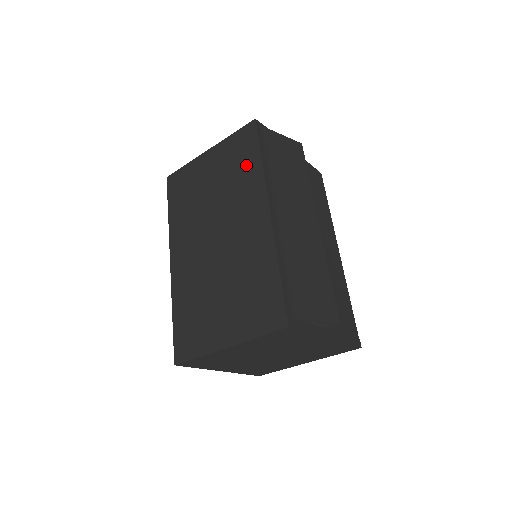
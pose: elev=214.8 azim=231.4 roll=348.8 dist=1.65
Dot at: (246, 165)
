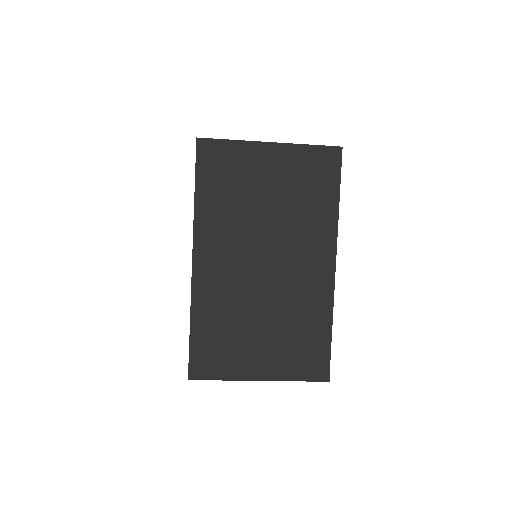
Dot at: (320, 198)
